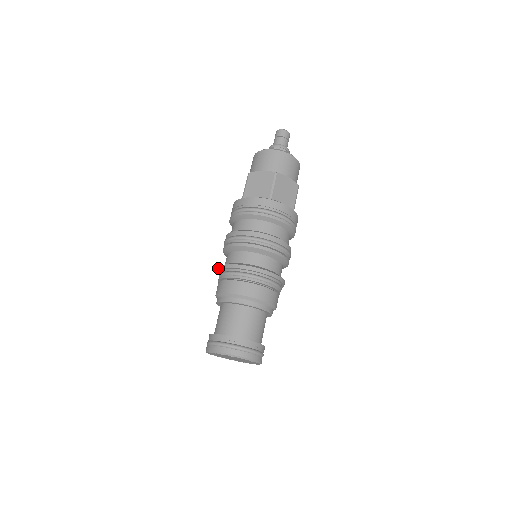
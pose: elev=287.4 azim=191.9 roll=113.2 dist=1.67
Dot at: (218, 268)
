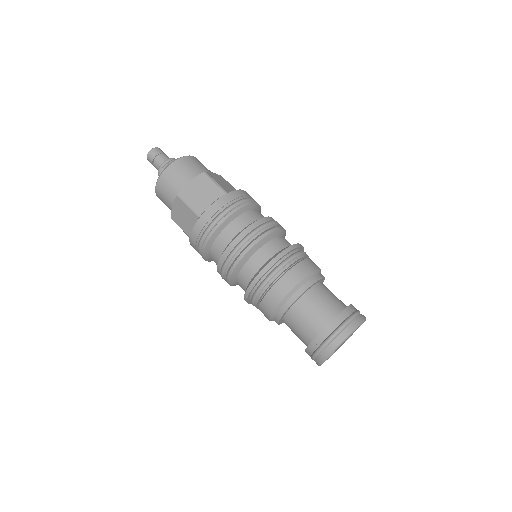
Dot at: (248, 289)
